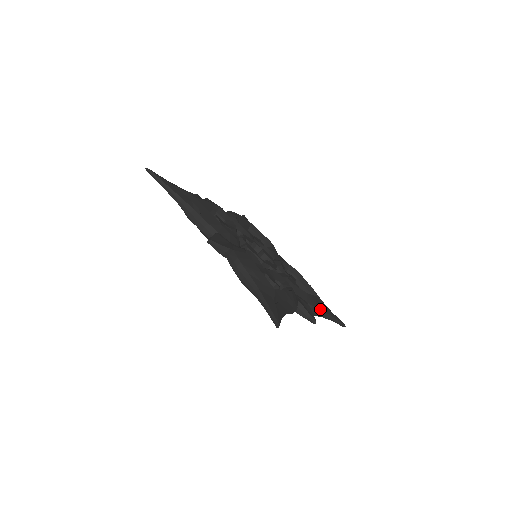
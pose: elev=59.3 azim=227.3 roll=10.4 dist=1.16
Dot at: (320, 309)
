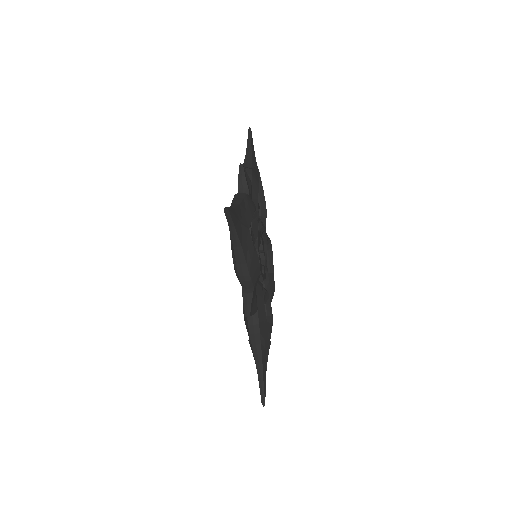
Dot at: (261, 339)
